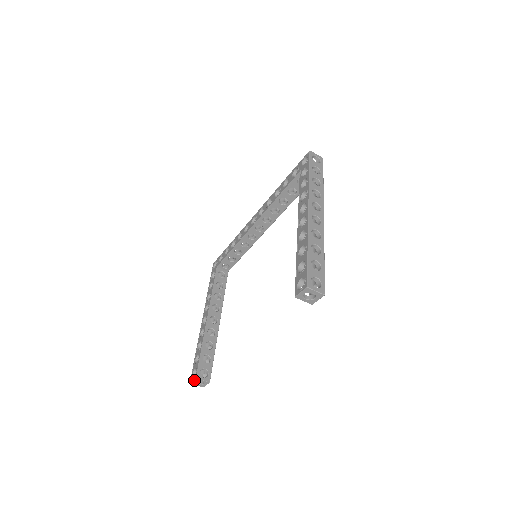
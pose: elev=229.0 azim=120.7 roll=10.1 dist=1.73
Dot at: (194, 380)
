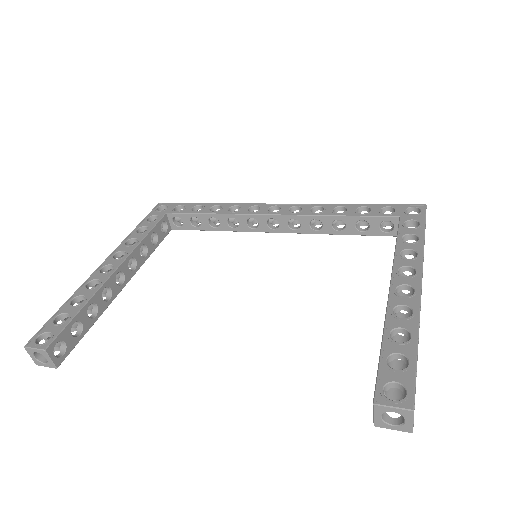
Dot at: (37, 349)
